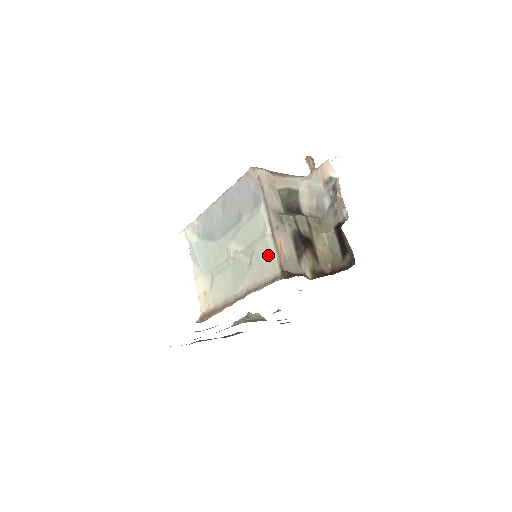
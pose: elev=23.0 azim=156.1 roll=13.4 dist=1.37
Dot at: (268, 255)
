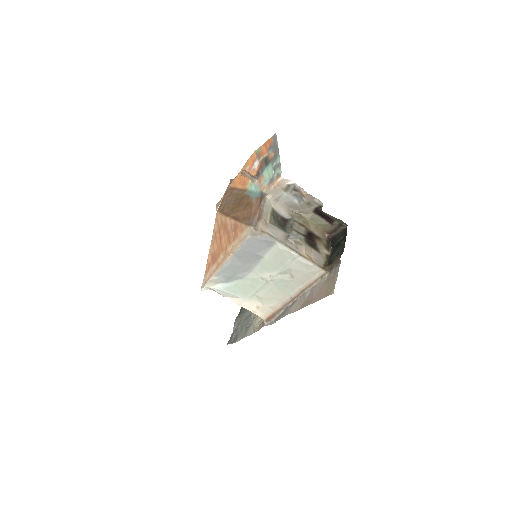
Dot at: (306, 267)
